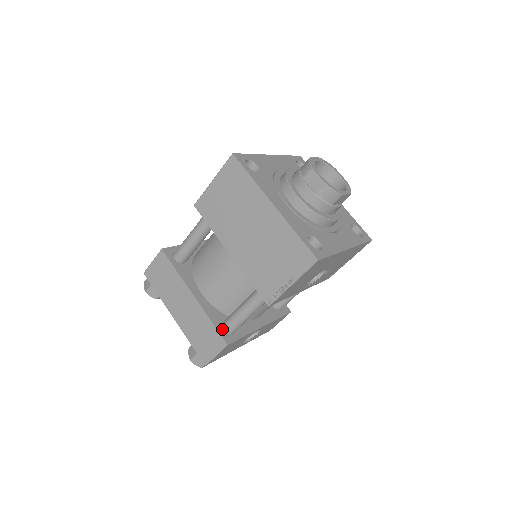
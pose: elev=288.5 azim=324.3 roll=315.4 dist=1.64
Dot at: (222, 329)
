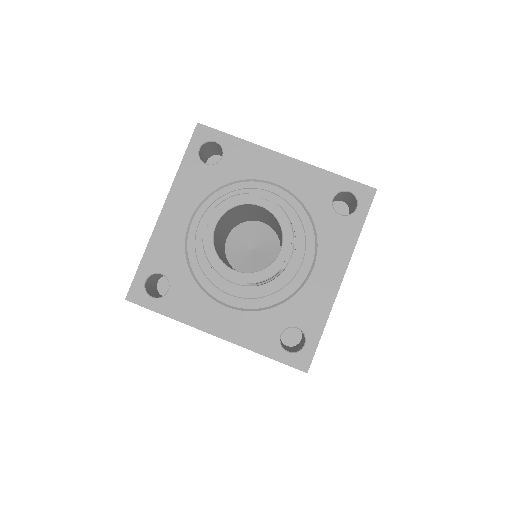
Dot at: occluded
